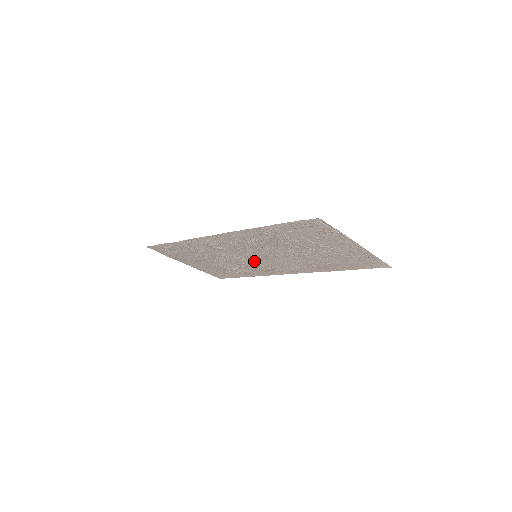
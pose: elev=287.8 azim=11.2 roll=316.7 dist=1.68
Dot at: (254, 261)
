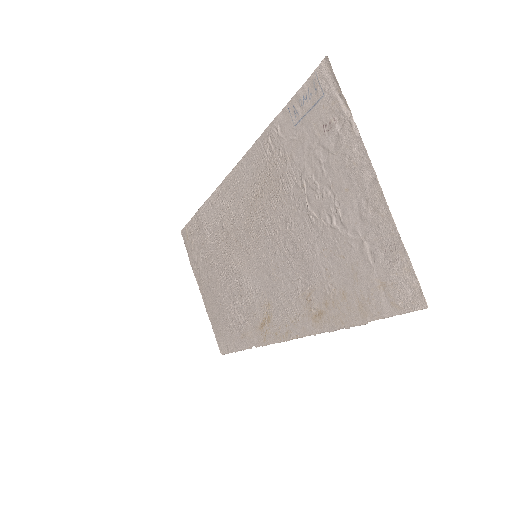
Dot at: (254, 281)
